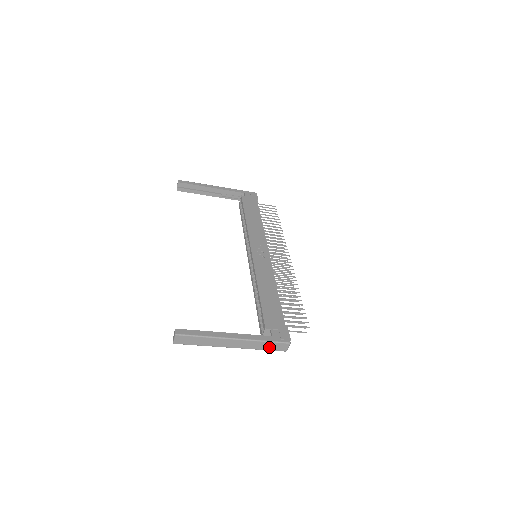
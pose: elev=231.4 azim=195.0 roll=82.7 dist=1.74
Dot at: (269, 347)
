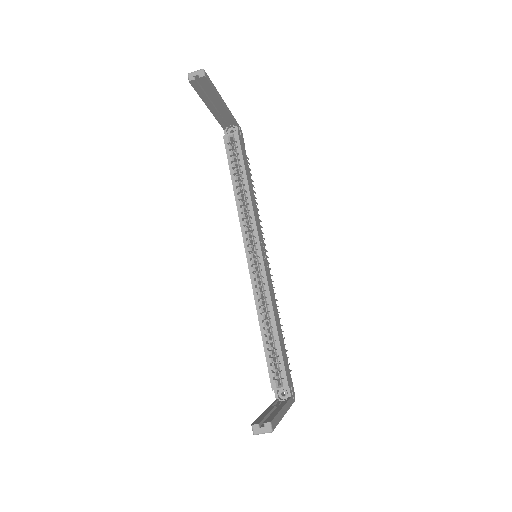
Dot at: occluded
